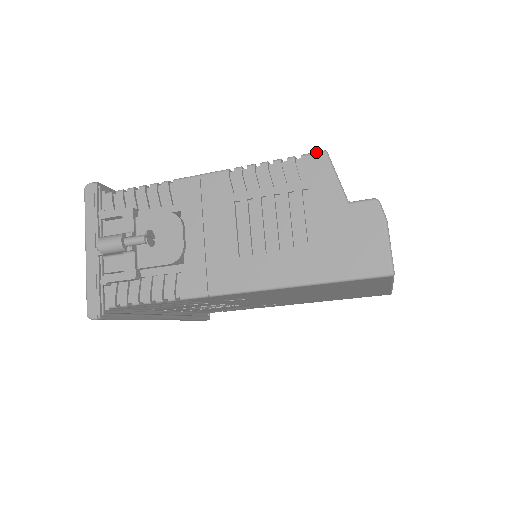
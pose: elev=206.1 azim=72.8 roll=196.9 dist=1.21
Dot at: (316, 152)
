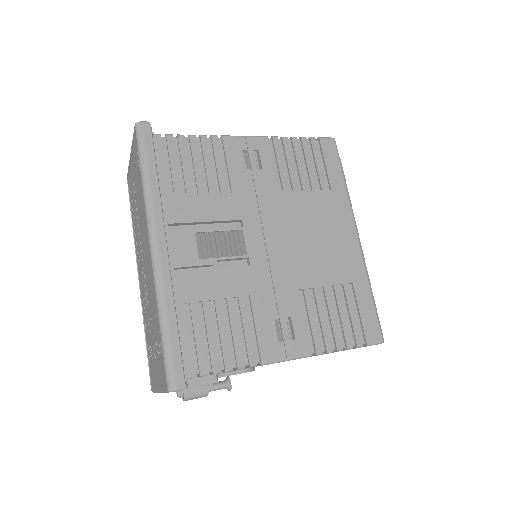
Dot at: (377, 344)
